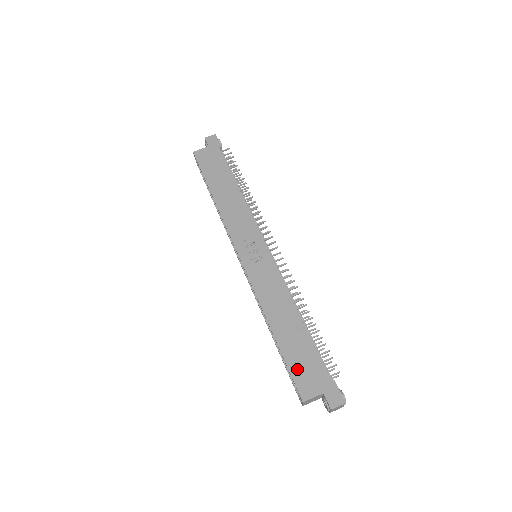
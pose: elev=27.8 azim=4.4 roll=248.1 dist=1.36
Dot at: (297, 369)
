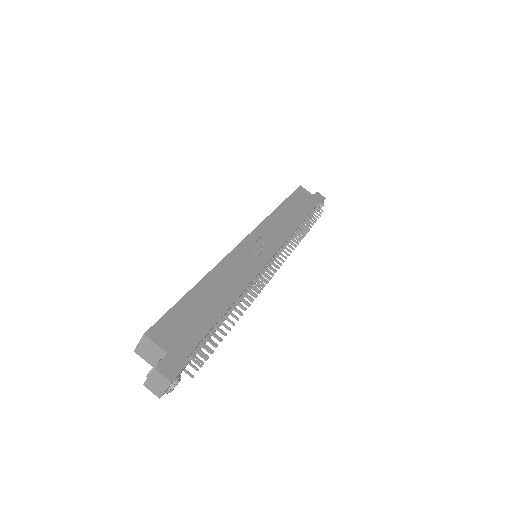
Dot at: (177, 317)
